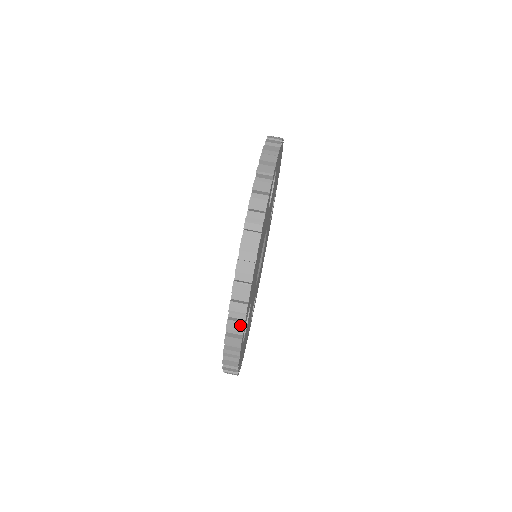
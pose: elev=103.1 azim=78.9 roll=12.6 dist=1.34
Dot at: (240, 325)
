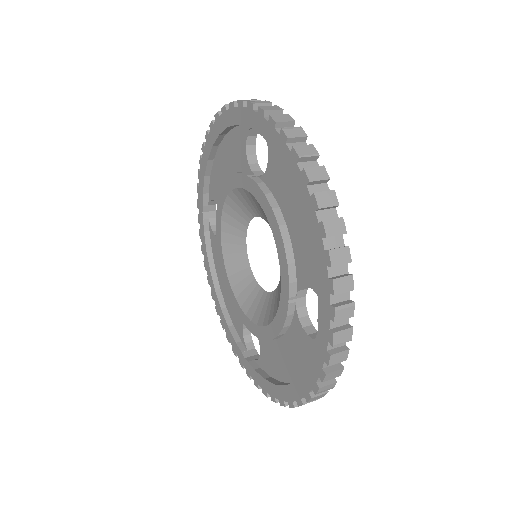
Dot at: occluded
